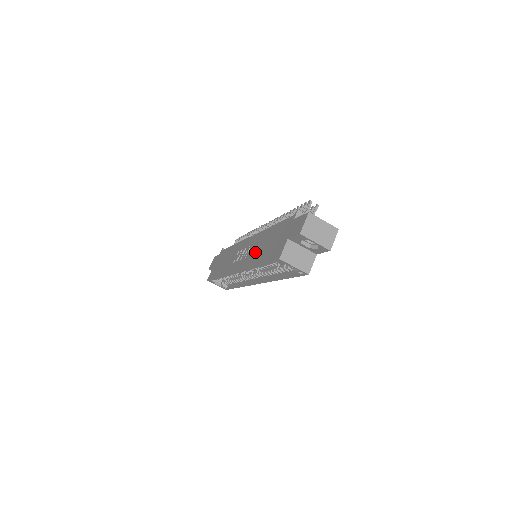
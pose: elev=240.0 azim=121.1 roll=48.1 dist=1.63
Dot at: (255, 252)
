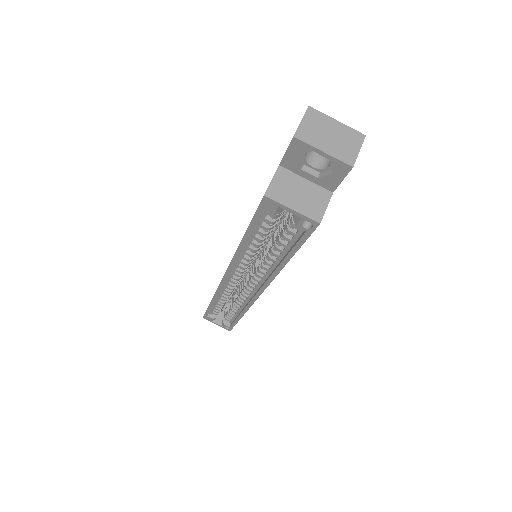
Dot at: occluded
